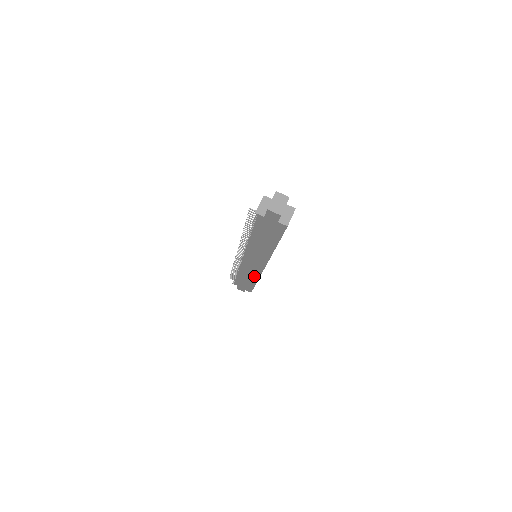
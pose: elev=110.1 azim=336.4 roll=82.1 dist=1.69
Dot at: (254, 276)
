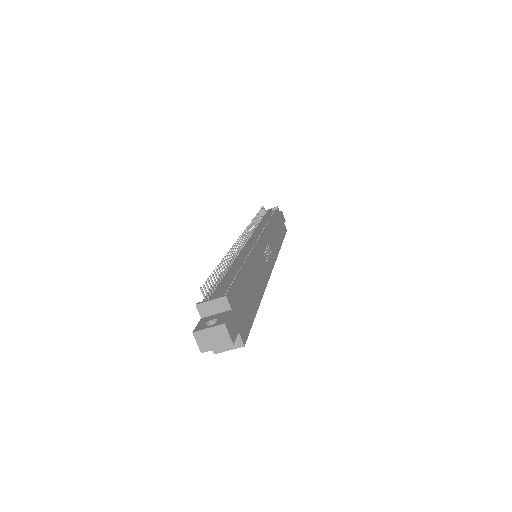
Dot at: occluded
